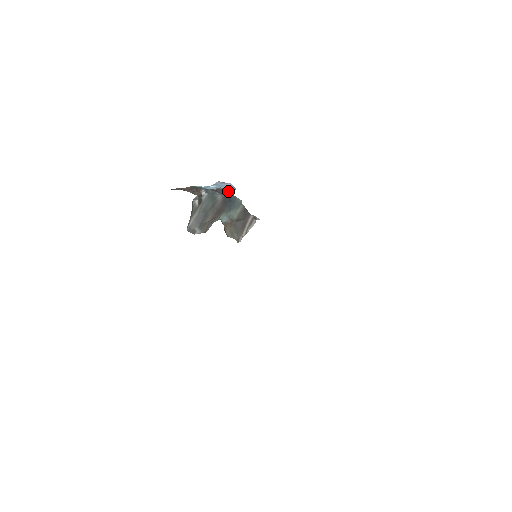
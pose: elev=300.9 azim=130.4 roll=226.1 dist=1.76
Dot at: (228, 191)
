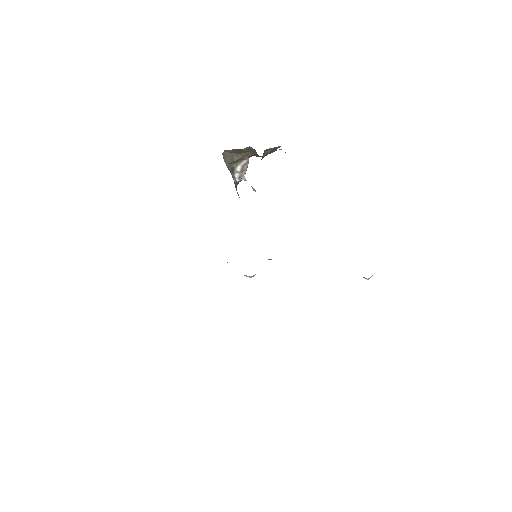
Dot at: occluded
